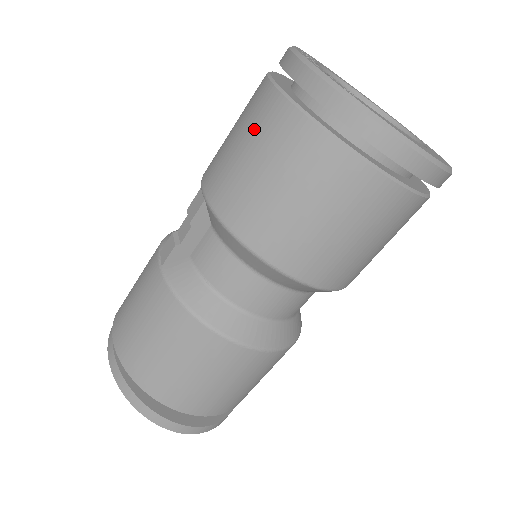
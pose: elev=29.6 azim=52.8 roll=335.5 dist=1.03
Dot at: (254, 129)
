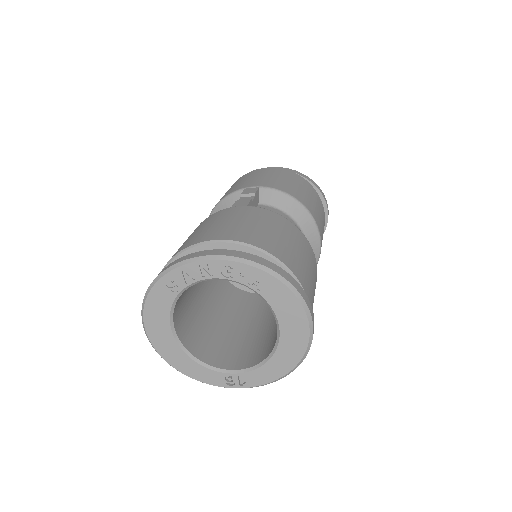
Dot at: (271, 173)
